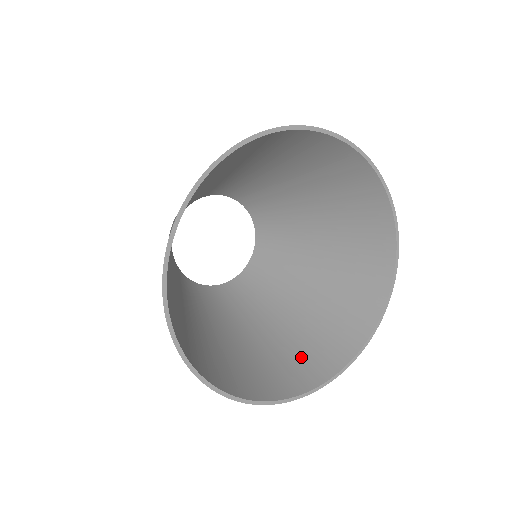
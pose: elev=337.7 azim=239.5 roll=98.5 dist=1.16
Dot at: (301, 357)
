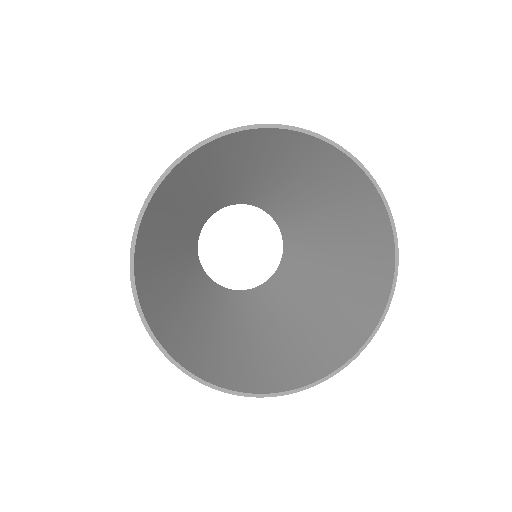
Dot at: (286, 362)
